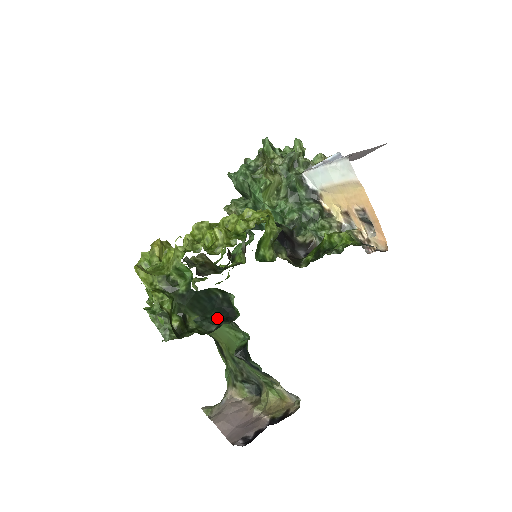
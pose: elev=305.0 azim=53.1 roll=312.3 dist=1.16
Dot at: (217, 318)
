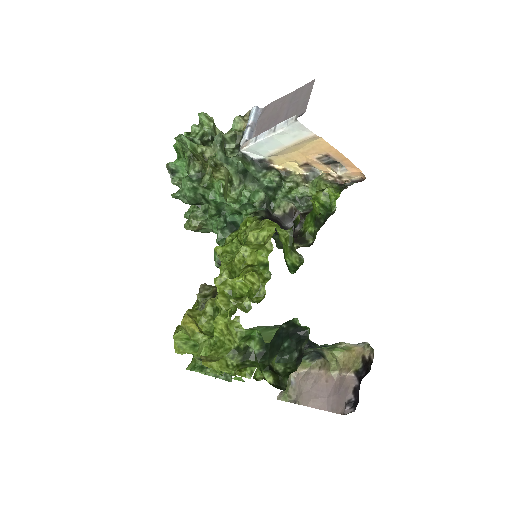
Dot at: (288, 343)
